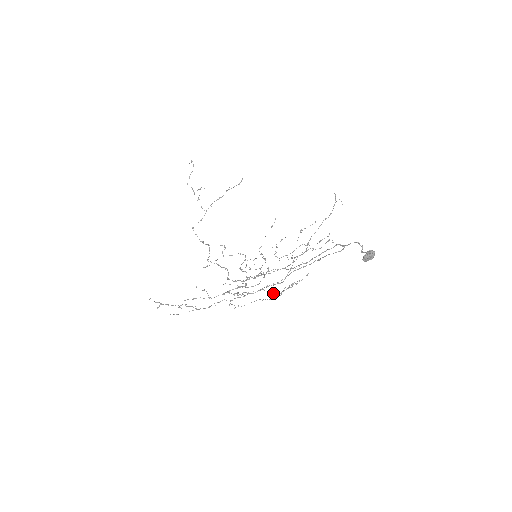
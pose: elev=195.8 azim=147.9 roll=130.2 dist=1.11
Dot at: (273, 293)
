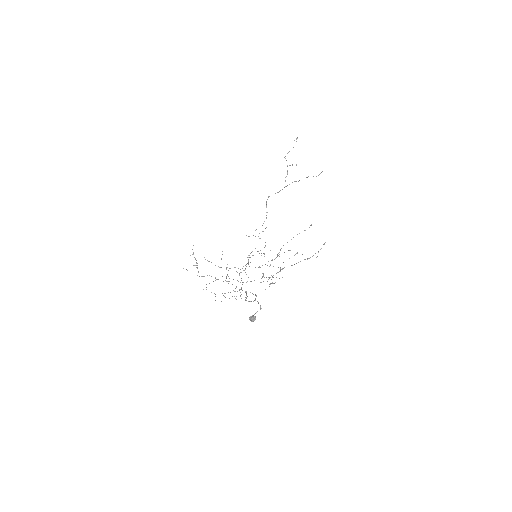
Dot at: (223, 295)
